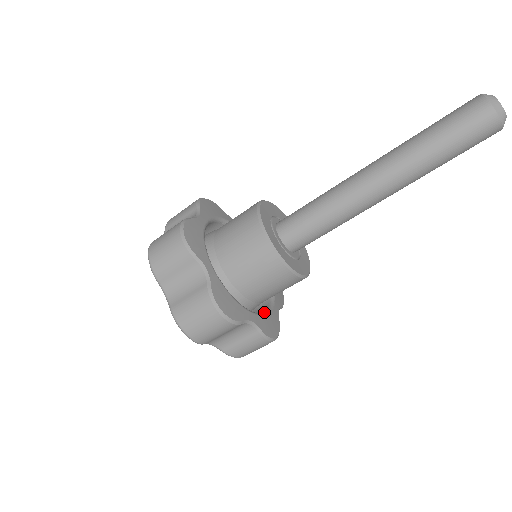
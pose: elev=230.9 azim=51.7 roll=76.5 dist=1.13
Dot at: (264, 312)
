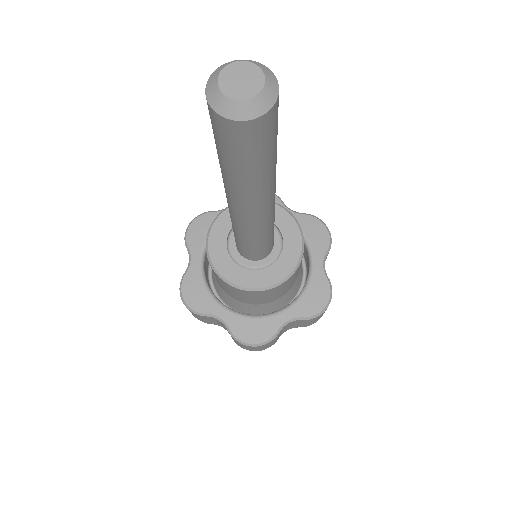
Dot at: (302, 289)
